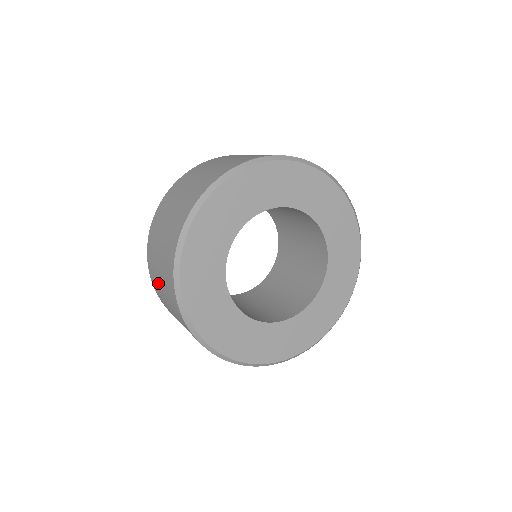
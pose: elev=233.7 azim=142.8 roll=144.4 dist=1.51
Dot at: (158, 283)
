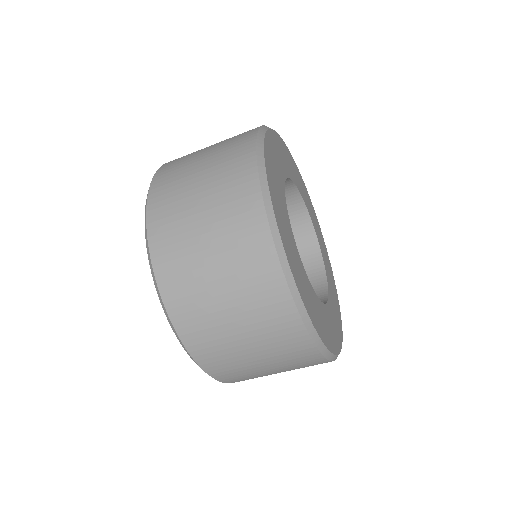
Dot at: (219, 327)
